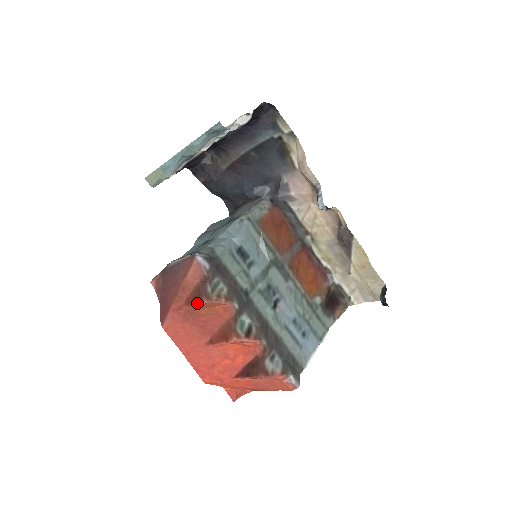
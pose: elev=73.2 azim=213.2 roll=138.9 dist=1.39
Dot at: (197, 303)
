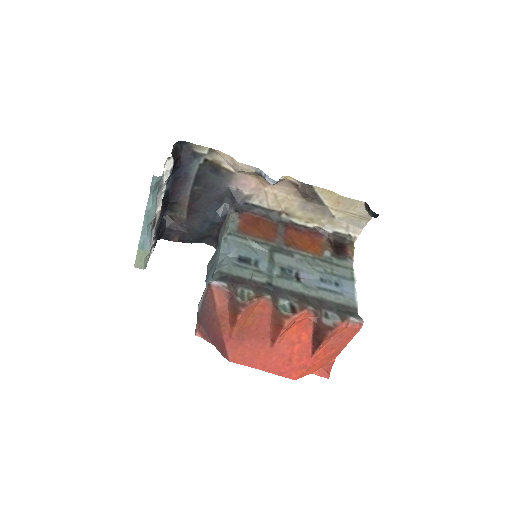
Dot at: (239, 317)
